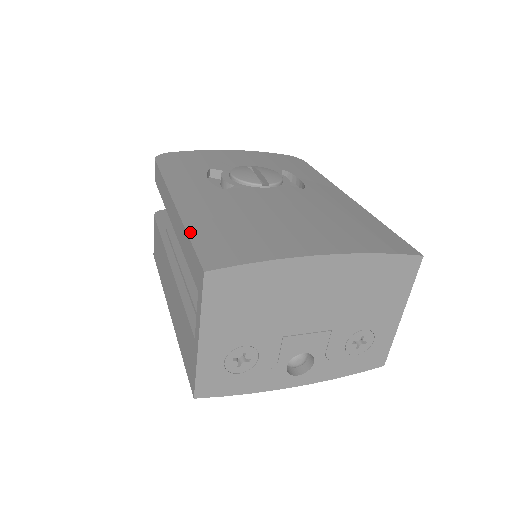
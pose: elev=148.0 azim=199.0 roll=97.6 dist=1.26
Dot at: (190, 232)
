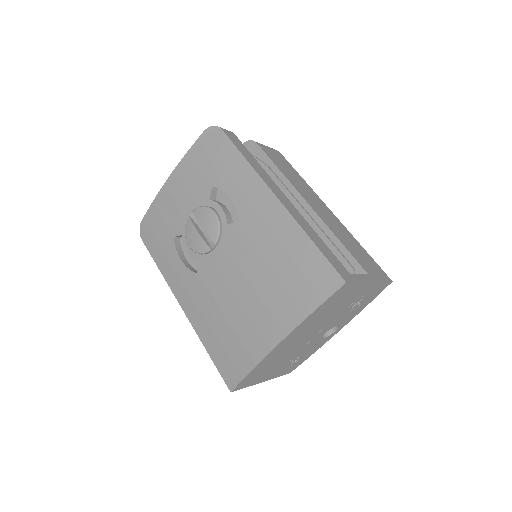
Dot at: (206, 348)
